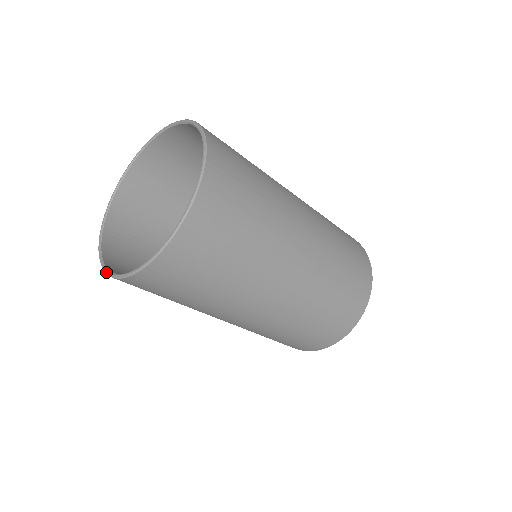
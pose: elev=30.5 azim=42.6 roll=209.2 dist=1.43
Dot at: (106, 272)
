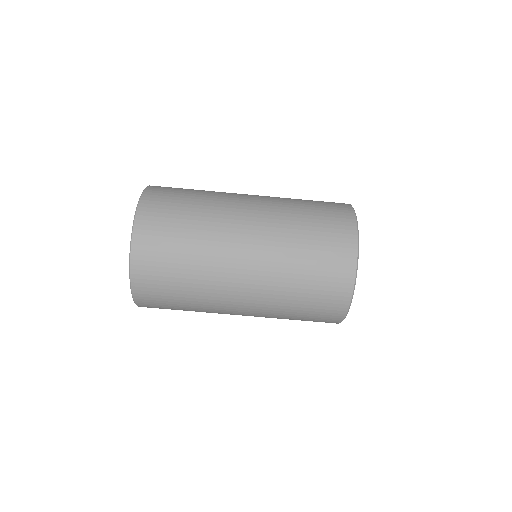
Dot at: occluded
